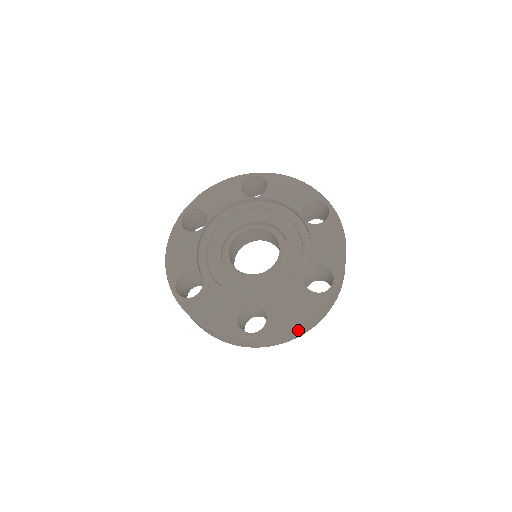
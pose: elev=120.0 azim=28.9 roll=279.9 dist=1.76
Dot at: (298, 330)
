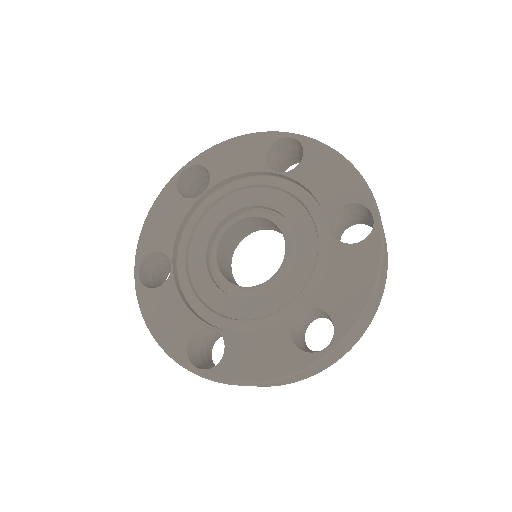
Dot at: (263, 385)
